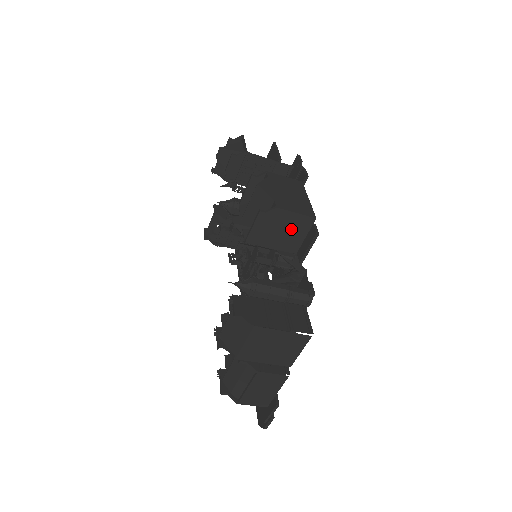
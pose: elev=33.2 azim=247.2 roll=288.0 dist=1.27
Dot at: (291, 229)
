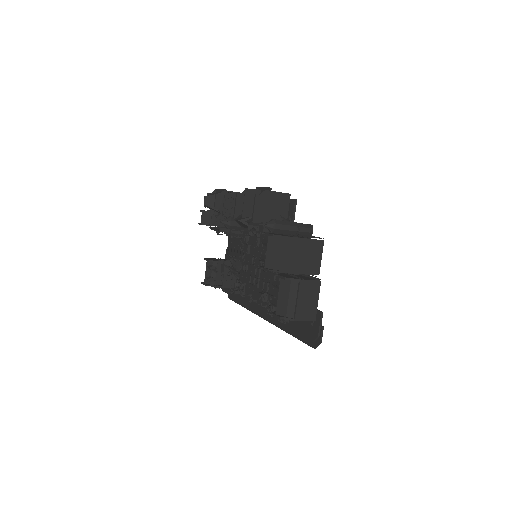
Dot at: (278, 205)
